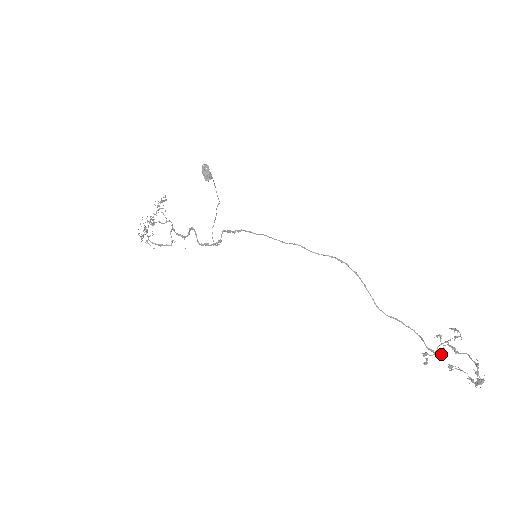
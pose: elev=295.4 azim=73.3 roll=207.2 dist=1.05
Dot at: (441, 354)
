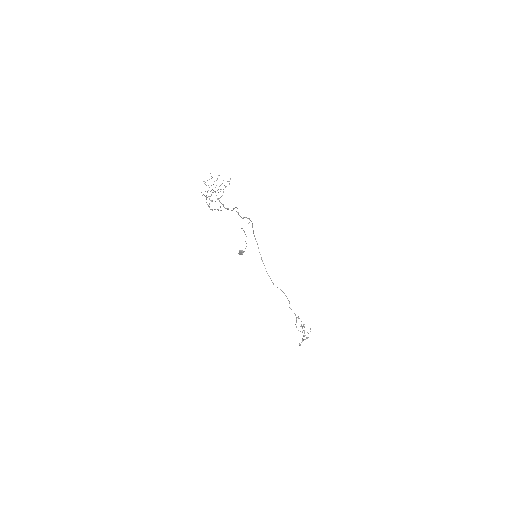
Dot at: (301, 326)
